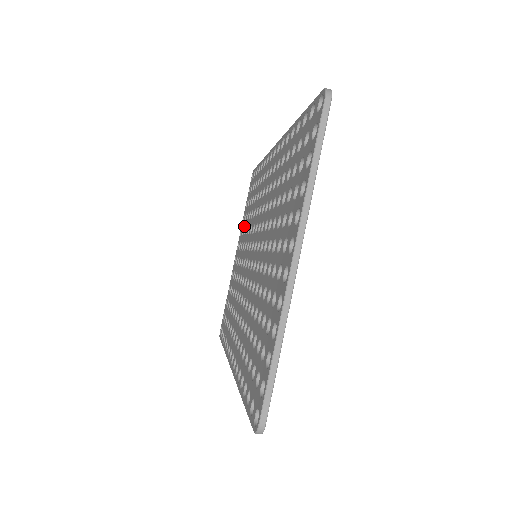
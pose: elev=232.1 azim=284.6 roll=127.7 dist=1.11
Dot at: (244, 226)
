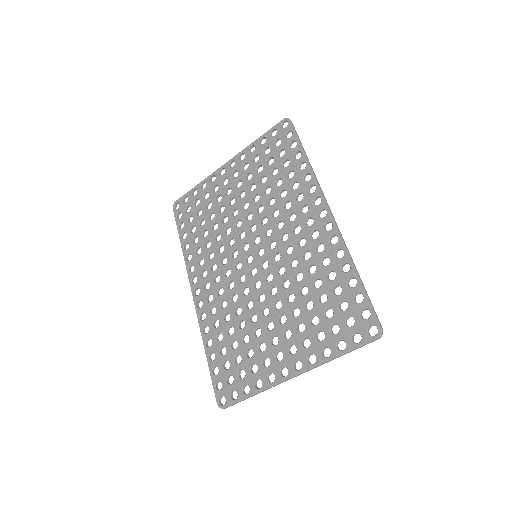
Dot at: (250, 167)
